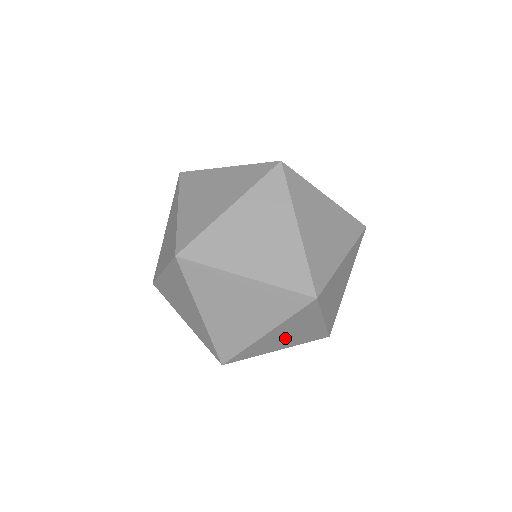
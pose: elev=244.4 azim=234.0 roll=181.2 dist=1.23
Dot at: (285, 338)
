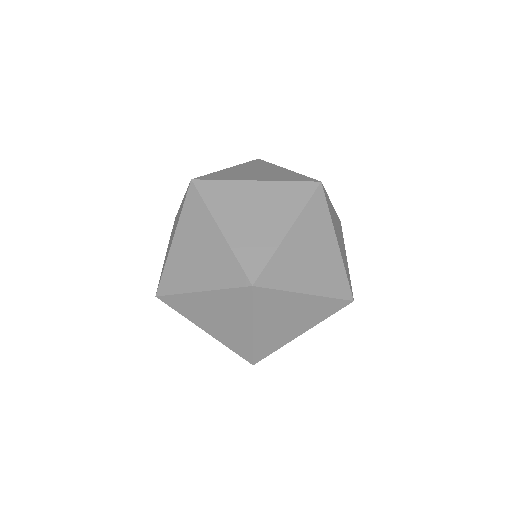
Dot at: occluded
